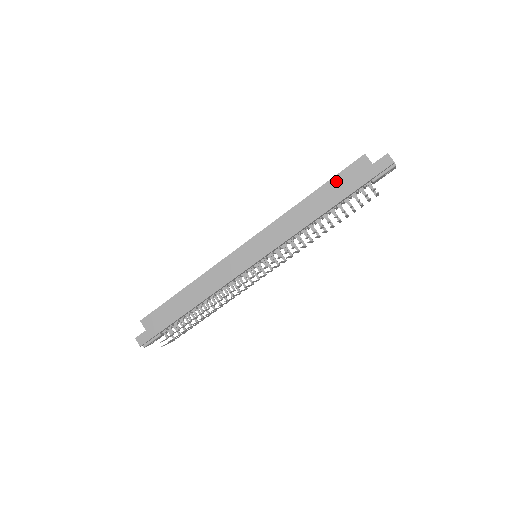
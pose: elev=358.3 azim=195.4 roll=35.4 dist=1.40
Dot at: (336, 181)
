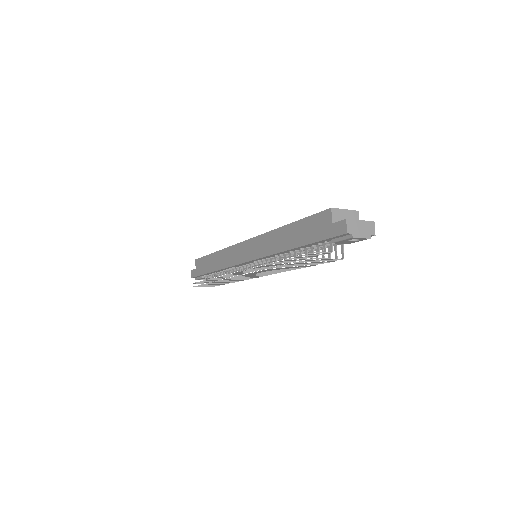
Dot at: (305, 223)
